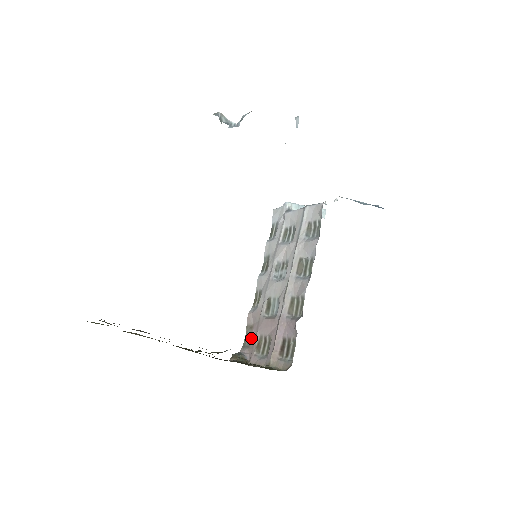
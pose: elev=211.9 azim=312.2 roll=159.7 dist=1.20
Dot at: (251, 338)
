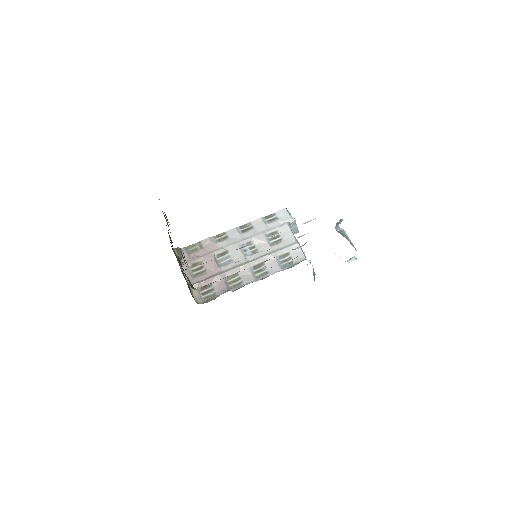
Dot at: (195, 253)
